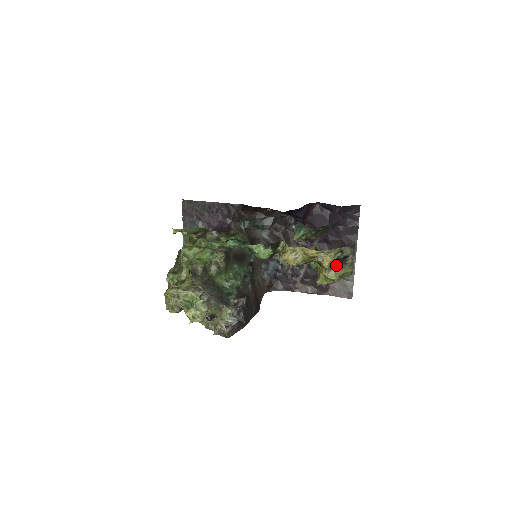
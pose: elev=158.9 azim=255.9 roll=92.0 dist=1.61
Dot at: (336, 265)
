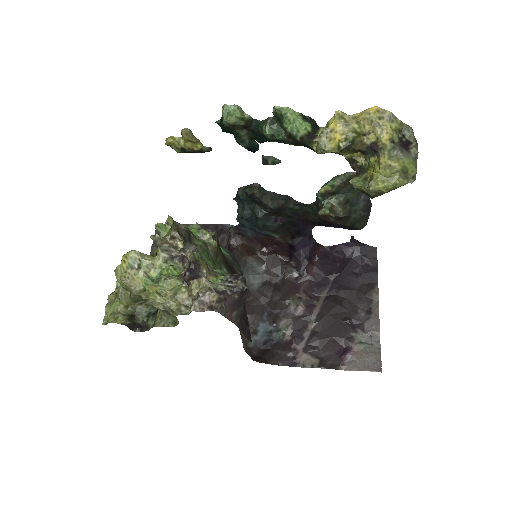
Dot at: (398, 146)
